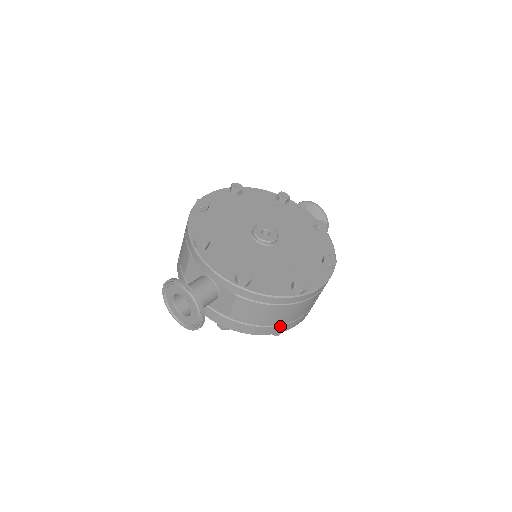
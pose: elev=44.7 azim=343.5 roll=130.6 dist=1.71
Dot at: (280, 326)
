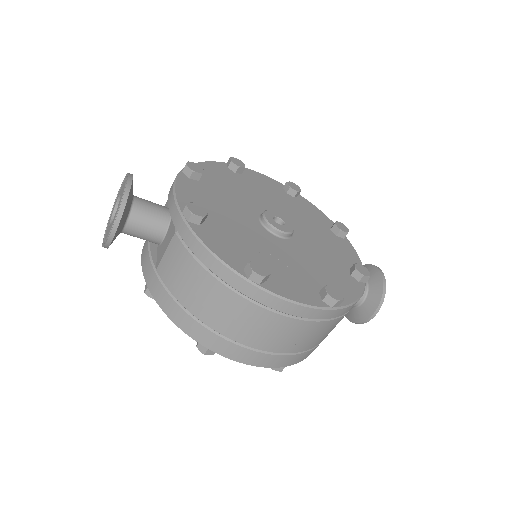
Dot at: (208, 330)
